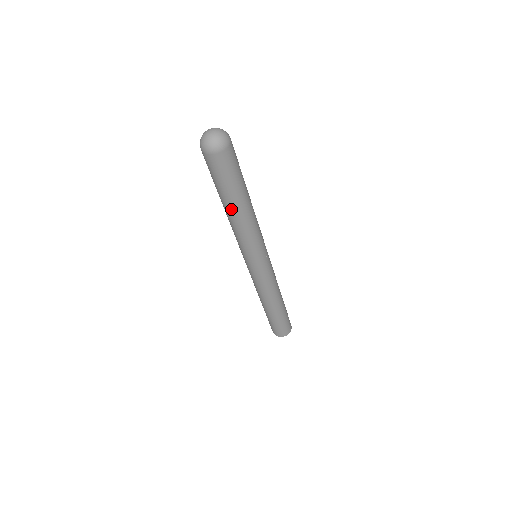
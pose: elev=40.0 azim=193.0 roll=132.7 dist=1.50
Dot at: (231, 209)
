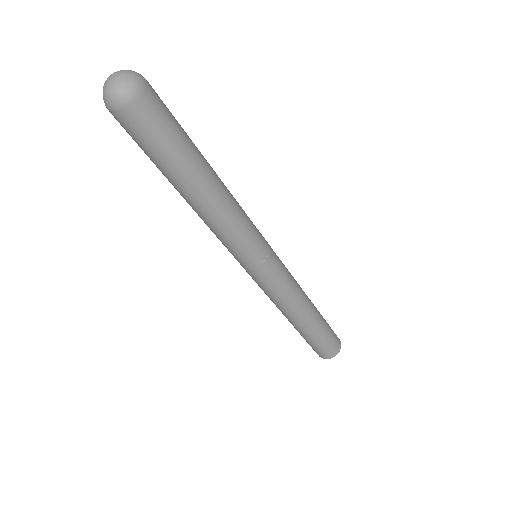
Dot at: (197, 188)
